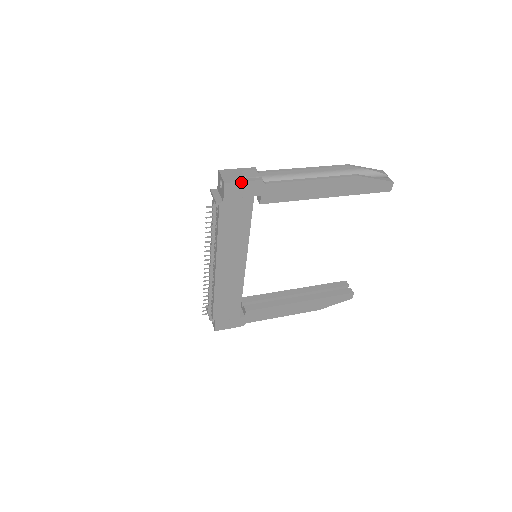
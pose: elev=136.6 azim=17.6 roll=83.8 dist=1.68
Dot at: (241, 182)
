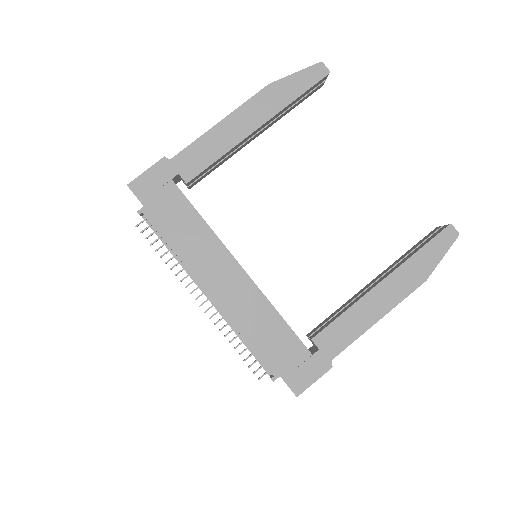
Dot at: (143, 174)
